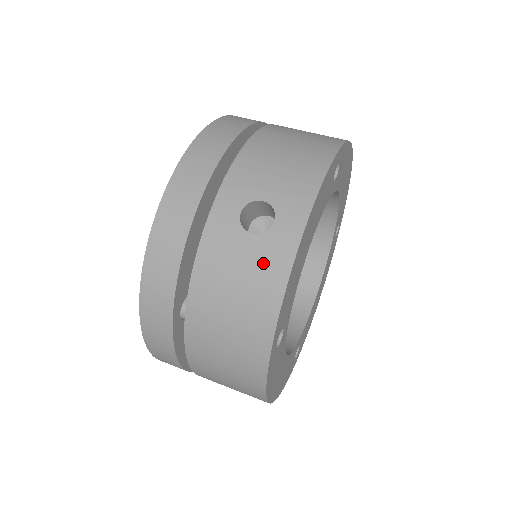
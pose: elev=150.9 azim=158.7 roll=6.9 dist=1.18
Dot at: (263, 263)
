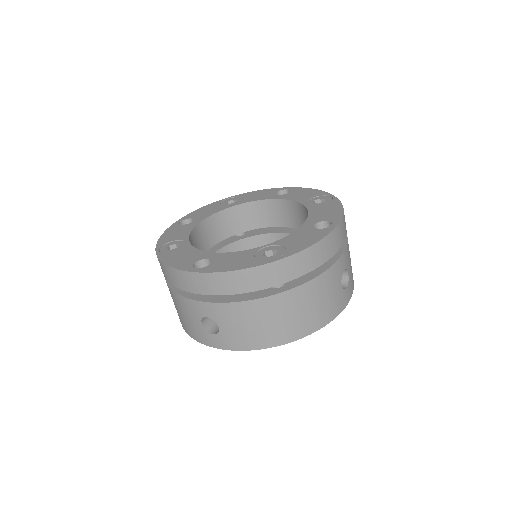
Dot at: (195, 330)
